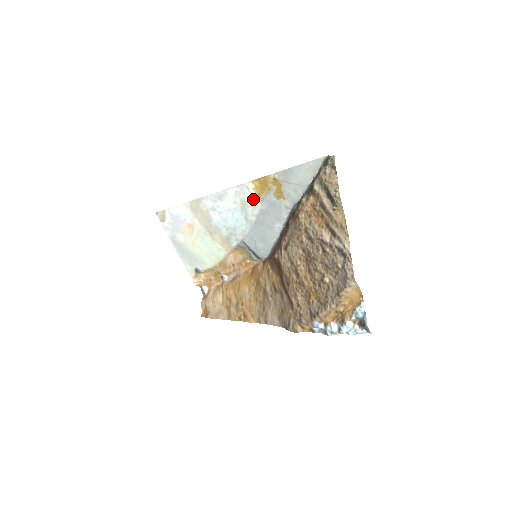
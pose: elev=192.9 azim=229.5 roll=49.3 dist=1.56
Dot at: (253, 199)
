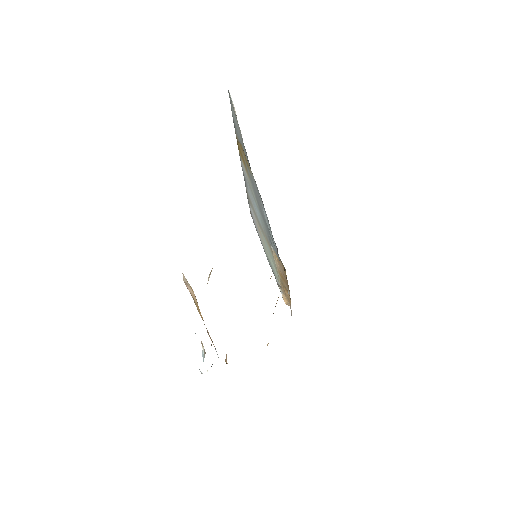
Dot at: (248, 177)
